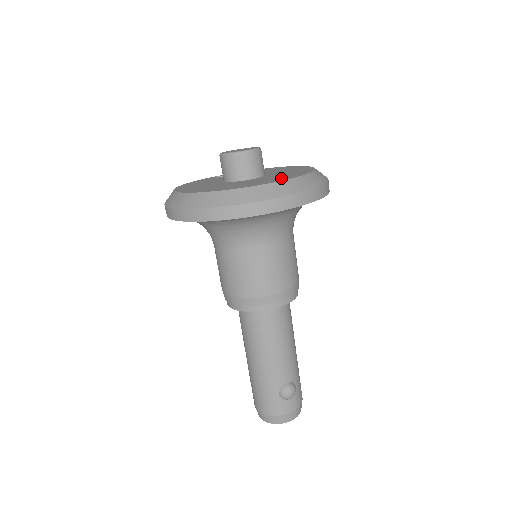
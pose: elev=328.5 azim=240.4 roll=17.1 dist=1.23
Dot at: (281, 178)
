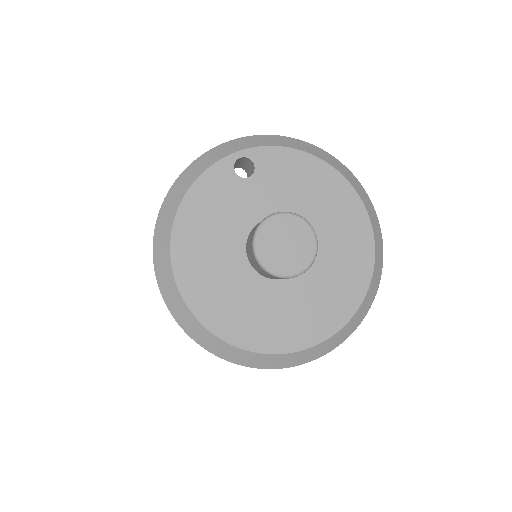
Dot at: (319, 323)
